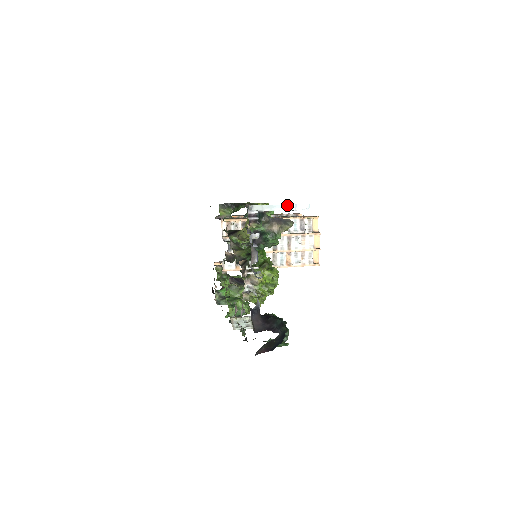
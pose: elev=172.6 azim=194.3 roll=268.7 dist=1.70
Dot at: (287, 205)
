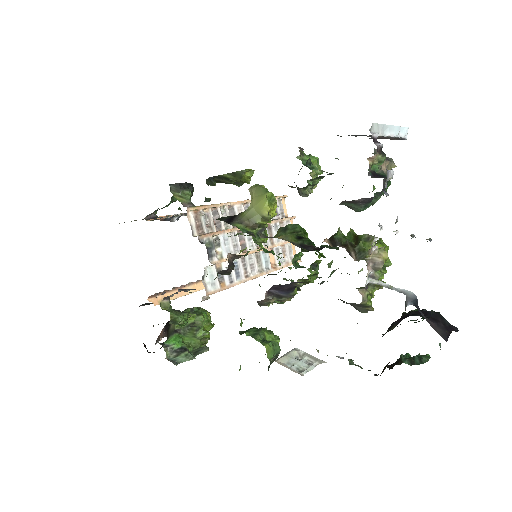
Dot at: (395, 127)
